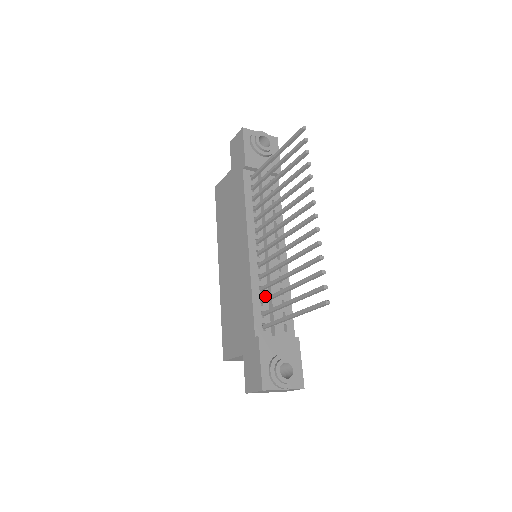
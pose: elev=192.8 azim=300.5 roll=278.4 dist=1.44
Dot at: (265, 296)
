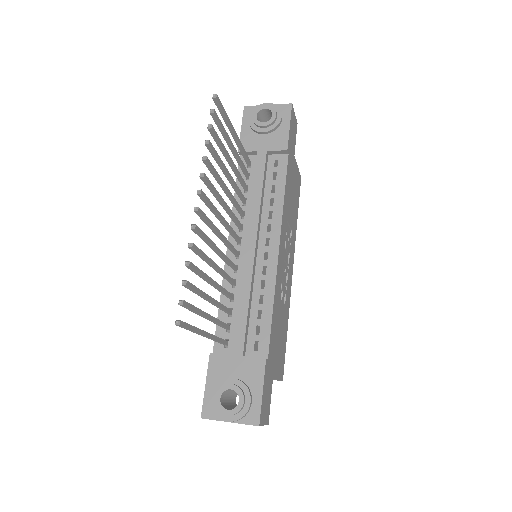
Dot at: (236, 306)
